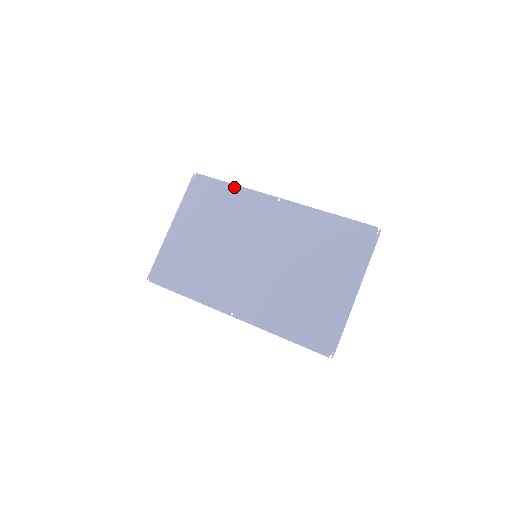
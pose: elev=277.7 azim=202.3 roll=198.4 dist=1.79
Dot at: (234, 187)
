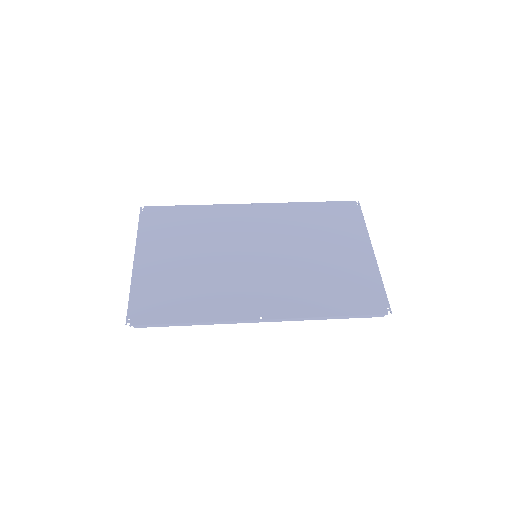
Dot at: (196, 207)
